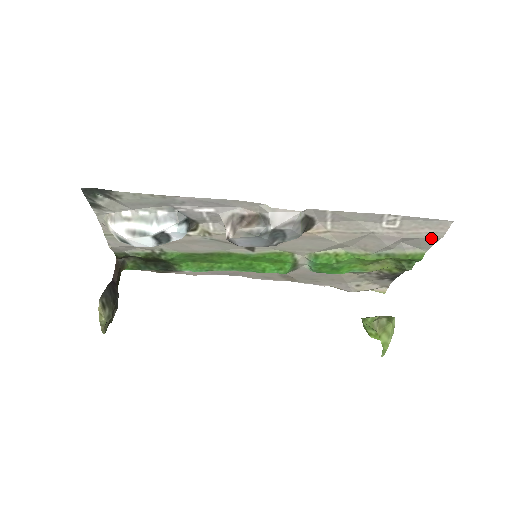
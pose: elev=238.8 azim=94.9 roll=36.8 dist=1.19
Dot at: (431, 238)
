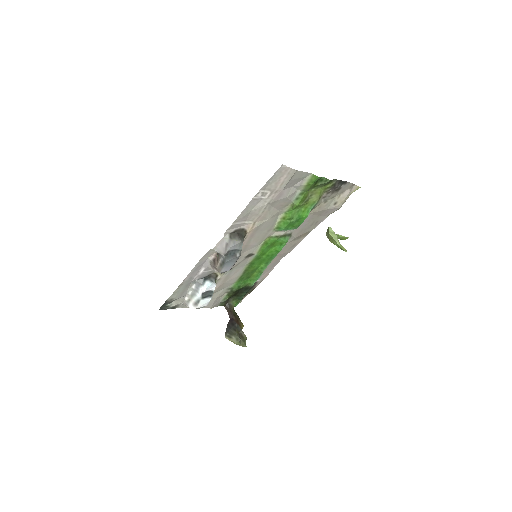
Dot at: (294, 175)
